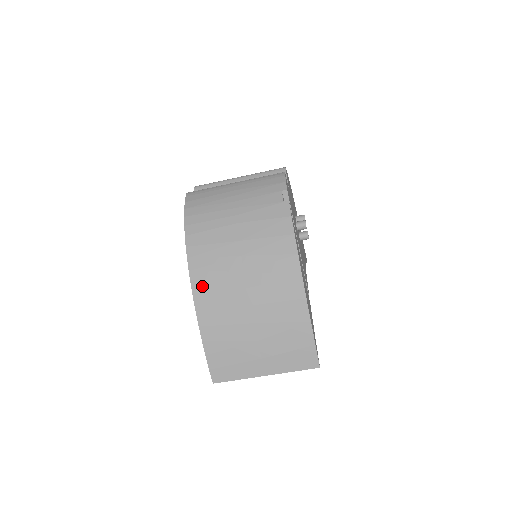
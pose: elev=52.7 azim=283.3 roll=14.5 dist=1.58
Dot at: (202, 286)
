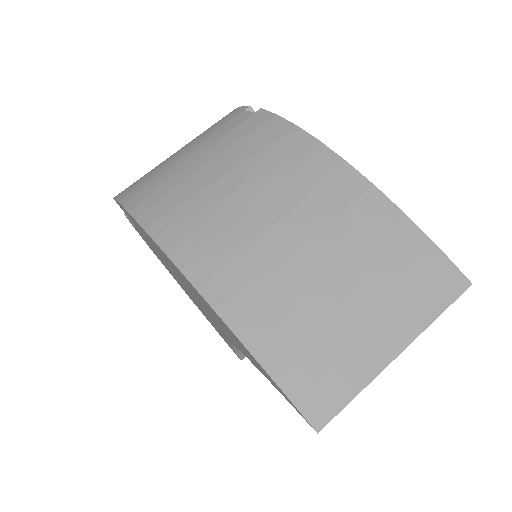
Dot at: (201, 262)
